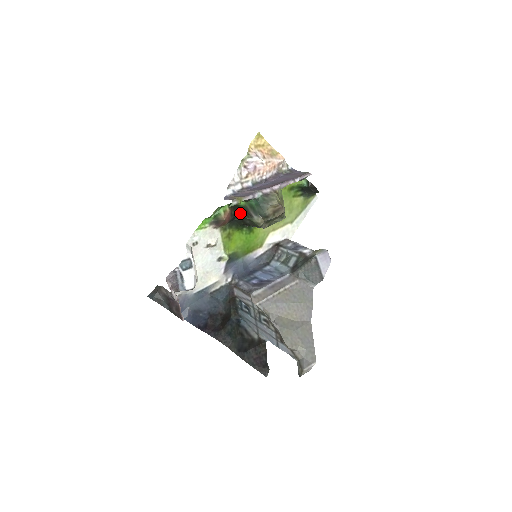
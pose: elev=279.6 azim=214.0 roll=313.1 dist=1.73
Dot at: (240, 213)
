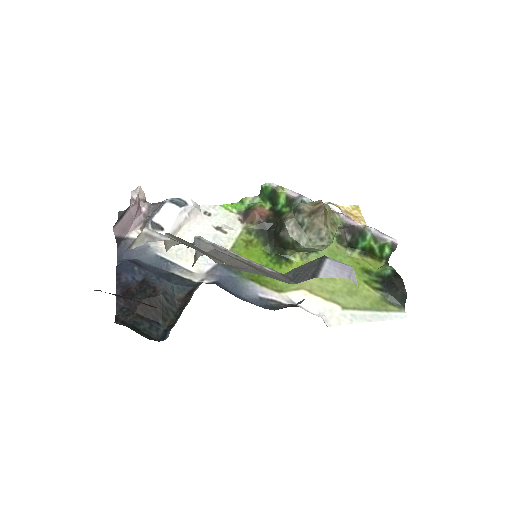
Dot at: (278, 222)
